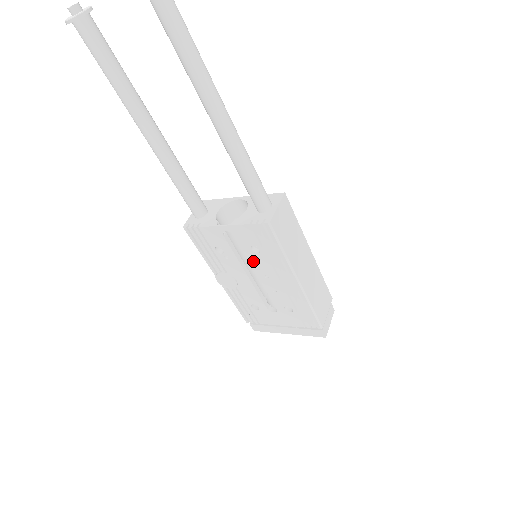
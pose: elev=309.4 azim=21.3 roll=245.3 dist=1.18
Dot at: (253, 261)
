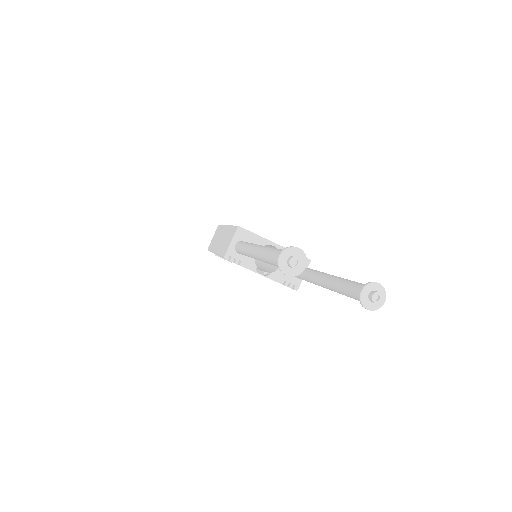
Dot at: occluded
